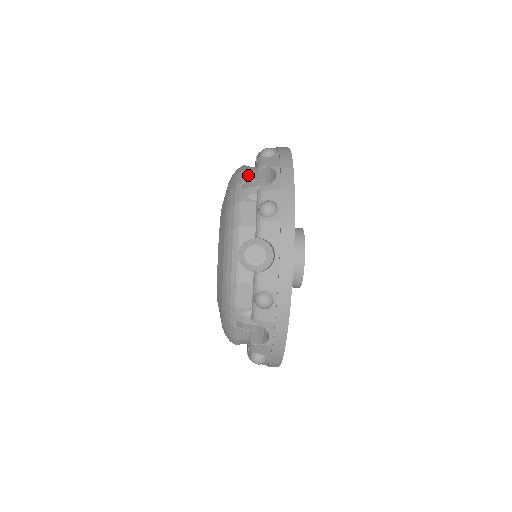
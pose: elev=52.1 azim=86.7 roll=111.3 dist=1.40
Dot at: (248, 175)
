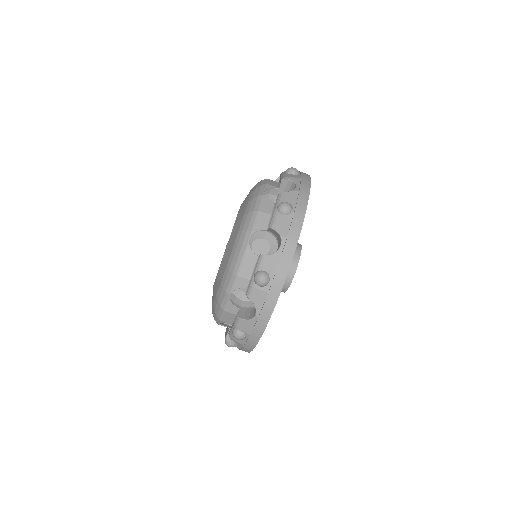
Dot at: (261, 221)
